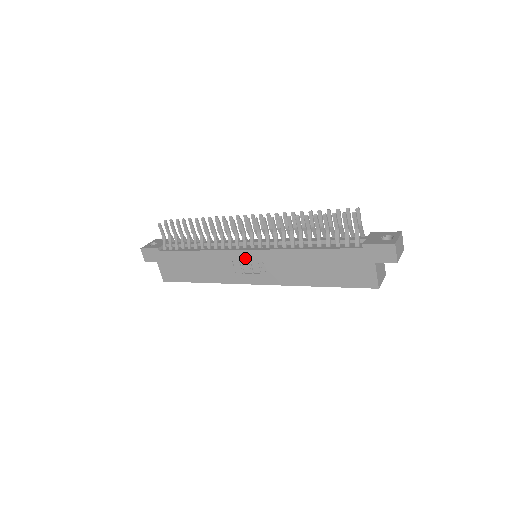
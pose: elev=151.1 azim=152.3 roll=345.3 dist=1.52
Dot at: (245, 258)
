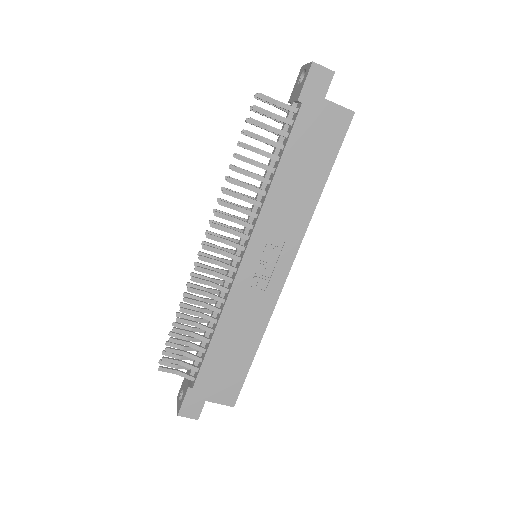
Dot at: (252, 265)
